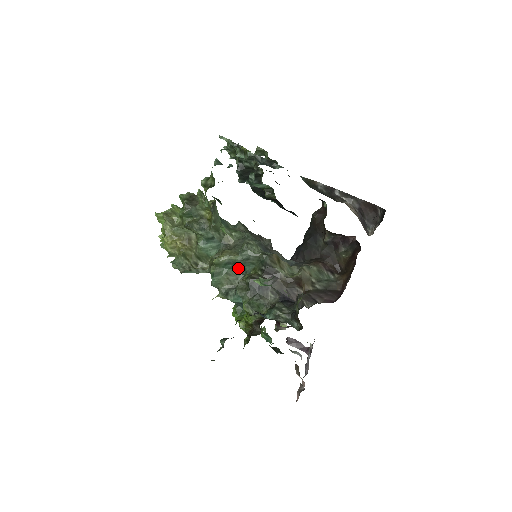
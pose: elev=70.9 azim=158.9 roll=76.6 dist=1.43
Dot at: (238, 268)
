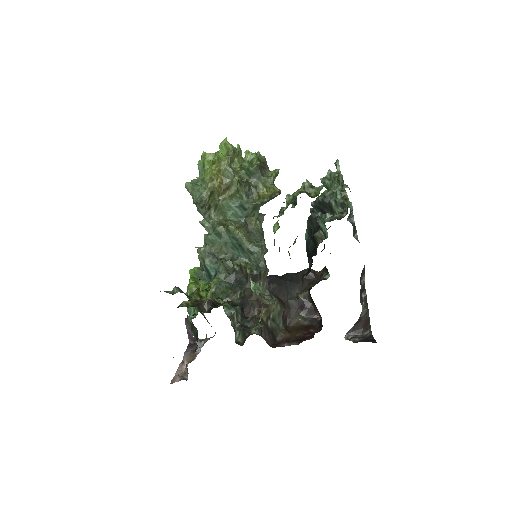
Dot at: (236, 249)
